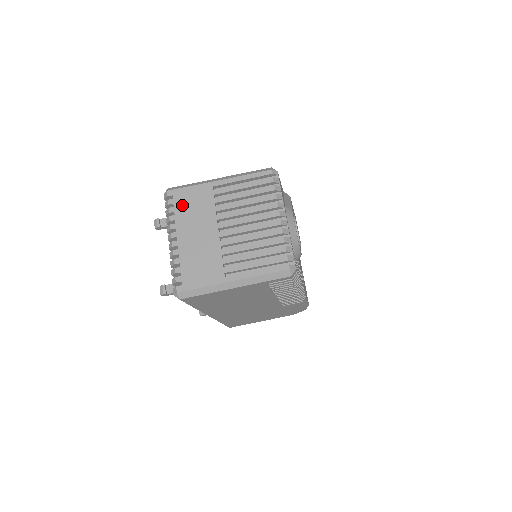
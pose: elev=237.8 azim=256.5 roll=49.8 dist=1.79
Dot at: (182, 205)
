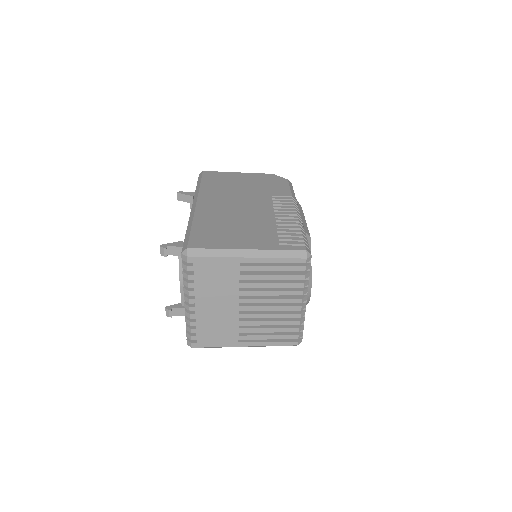
Dot at: (203, 275)
